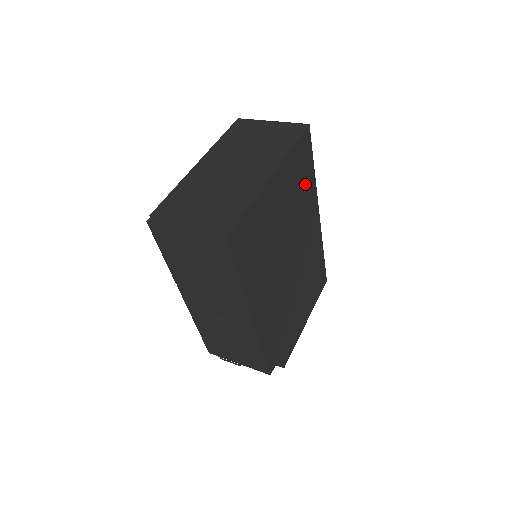
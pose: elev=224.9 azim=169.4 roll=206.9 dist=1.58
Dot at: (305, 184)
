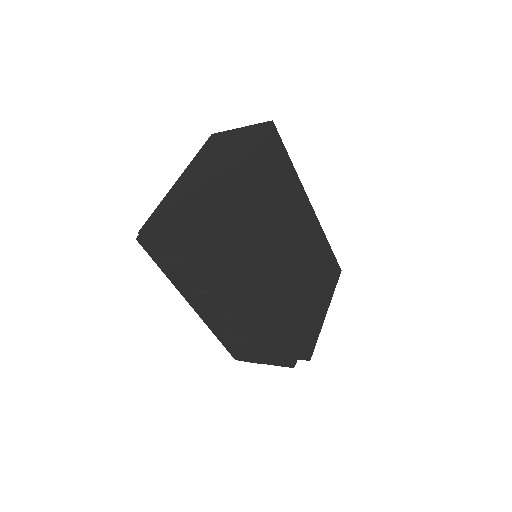
Dot at: (284, 177)
